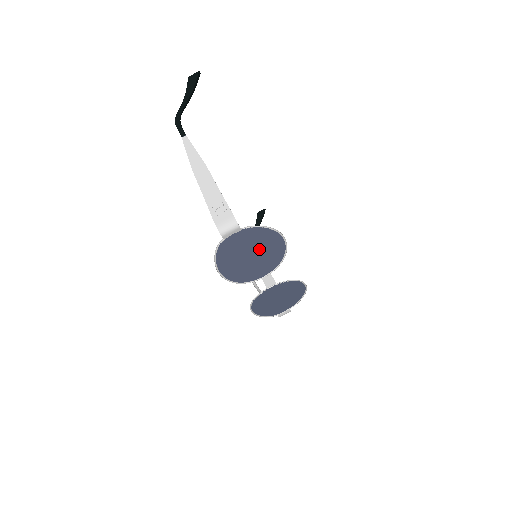
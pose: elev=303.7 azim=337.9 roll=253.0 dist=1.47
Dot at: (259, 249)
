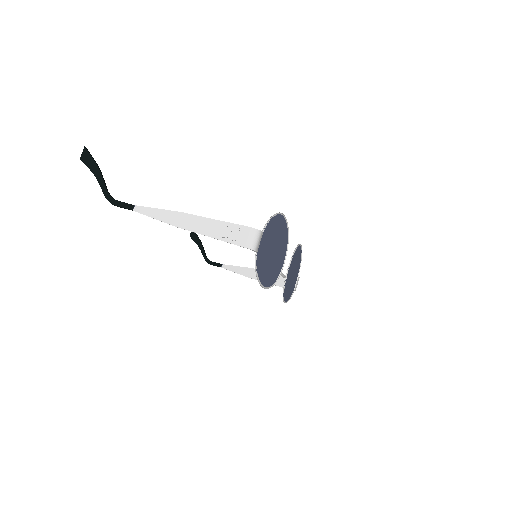
Dot at: (275, 240)
